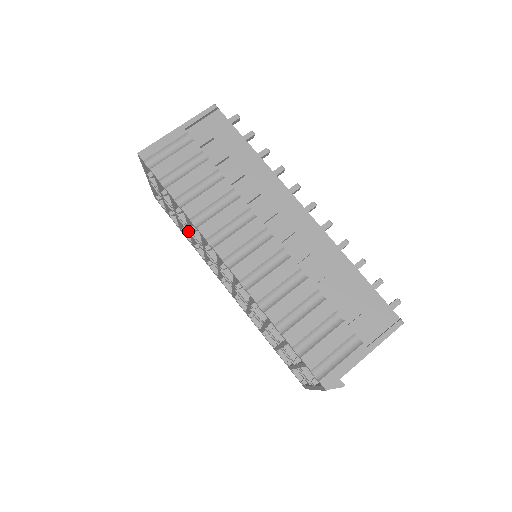
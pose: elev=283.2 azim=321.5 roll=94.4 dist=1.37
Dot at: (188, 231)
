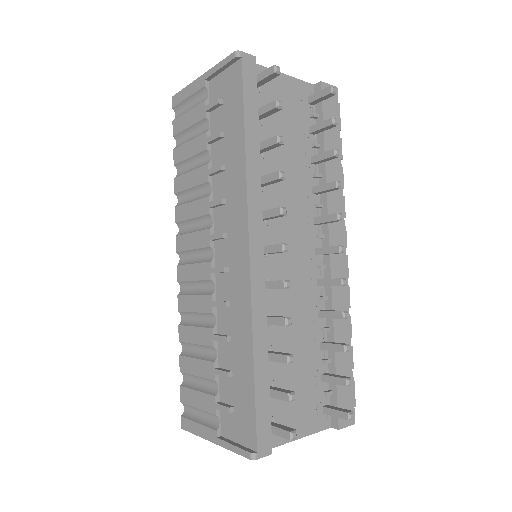
Dot at: occluded
